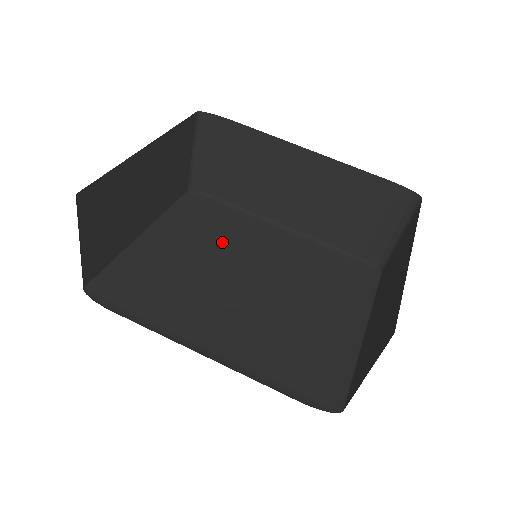
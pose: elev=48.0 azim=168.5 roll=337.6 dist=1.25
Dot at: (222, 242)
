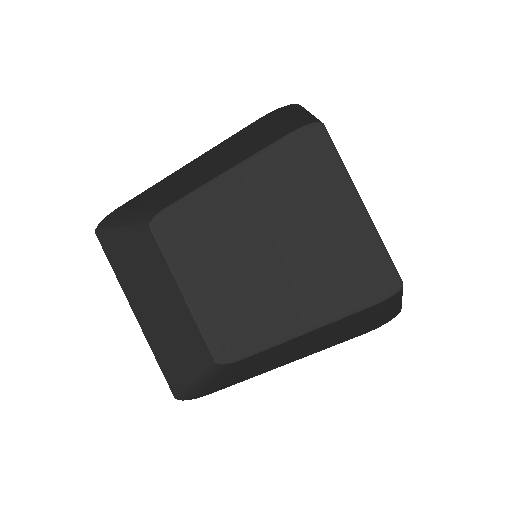
Dot at: (218, 242)
